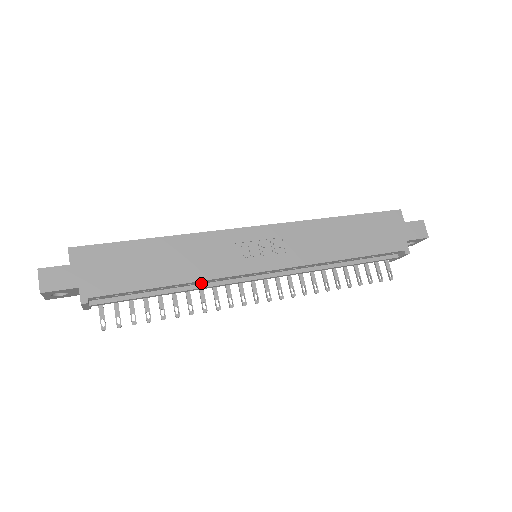
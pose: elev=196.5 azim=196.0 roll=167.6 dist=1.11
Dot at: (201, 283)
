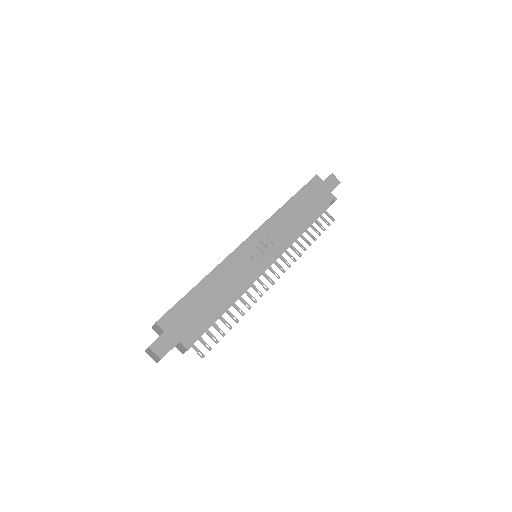
Dot at: occluded
